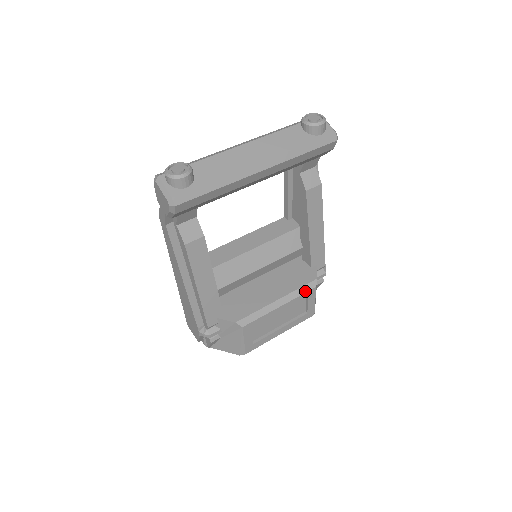
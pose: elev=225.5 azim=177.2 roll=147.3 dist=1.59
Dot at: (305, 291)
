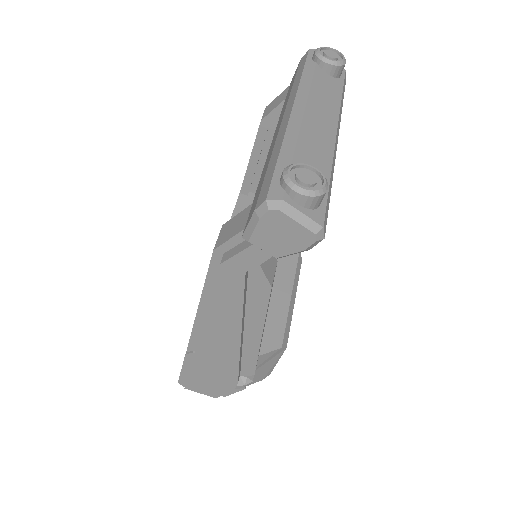
Dot at: (299, 270)
